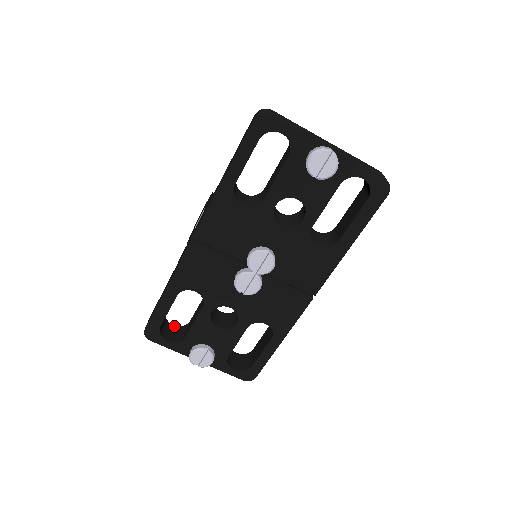
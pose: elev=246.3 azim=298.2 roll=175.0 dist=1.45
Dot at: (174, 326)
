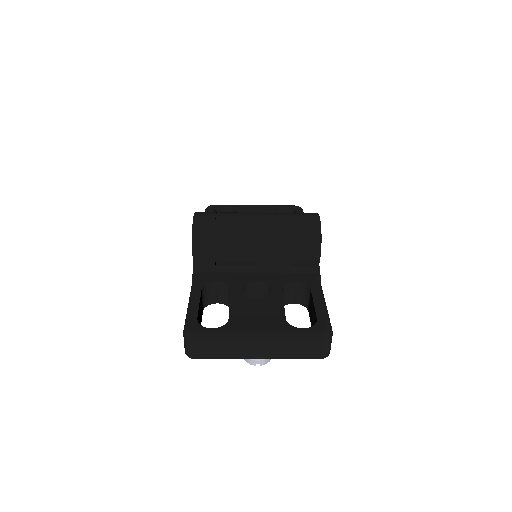
Dot at: (226, 207)
